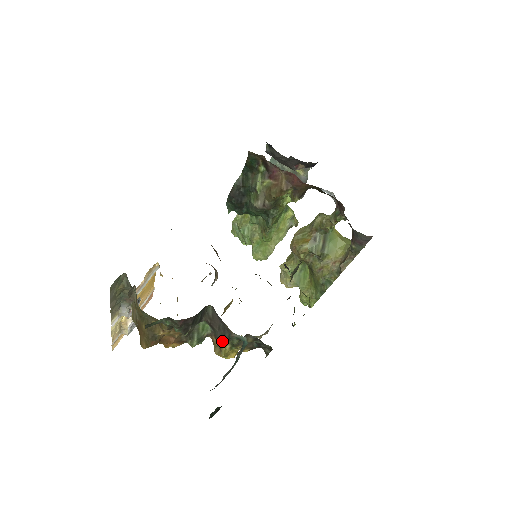
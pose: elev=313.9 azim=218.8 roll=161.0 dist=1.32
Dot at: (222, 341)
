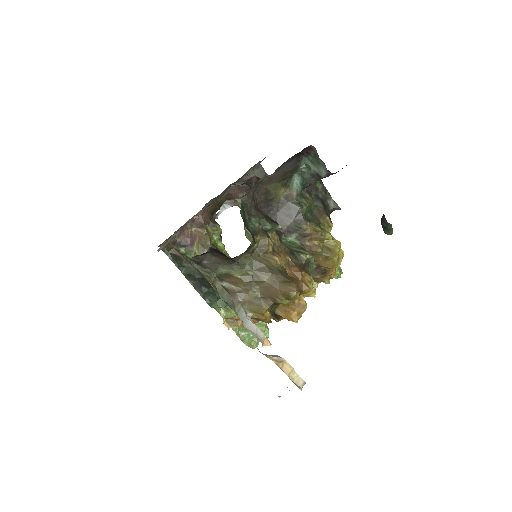
Dot at: (305, 221)
